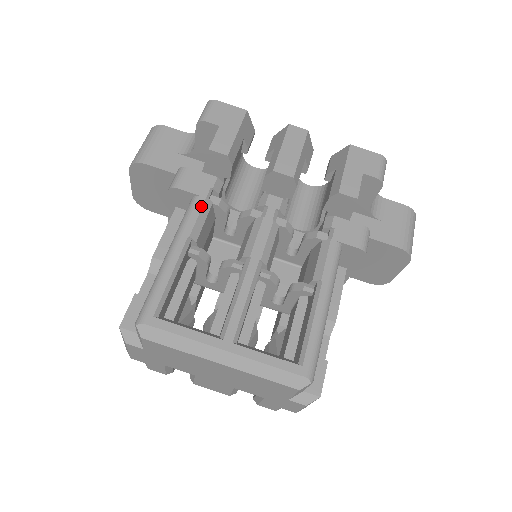
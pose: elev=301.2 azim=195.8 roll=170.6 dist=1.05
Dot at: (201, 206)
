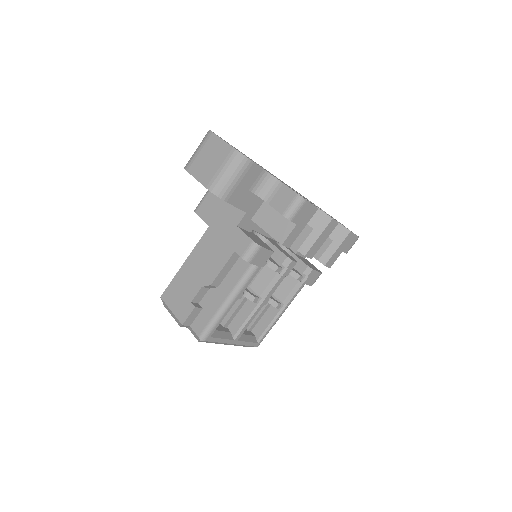
Dot at: occluded
